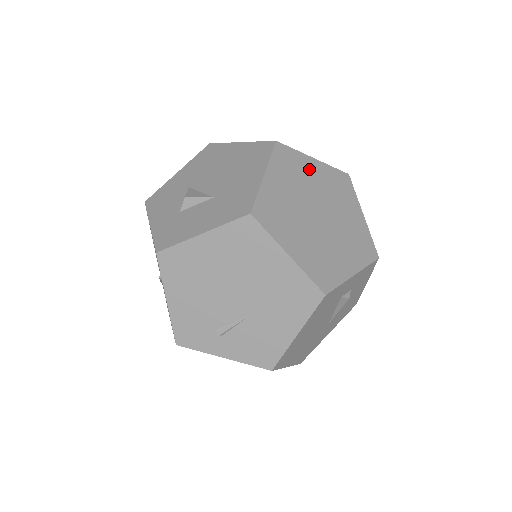
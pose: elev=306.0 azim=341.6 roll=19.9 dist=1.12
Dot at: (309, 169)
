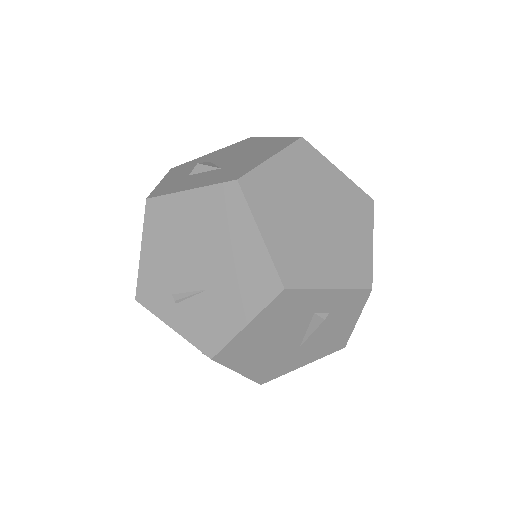
Dot at: (327, 175)
